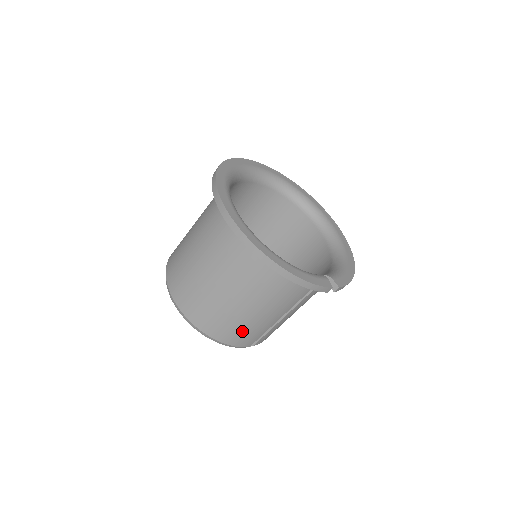
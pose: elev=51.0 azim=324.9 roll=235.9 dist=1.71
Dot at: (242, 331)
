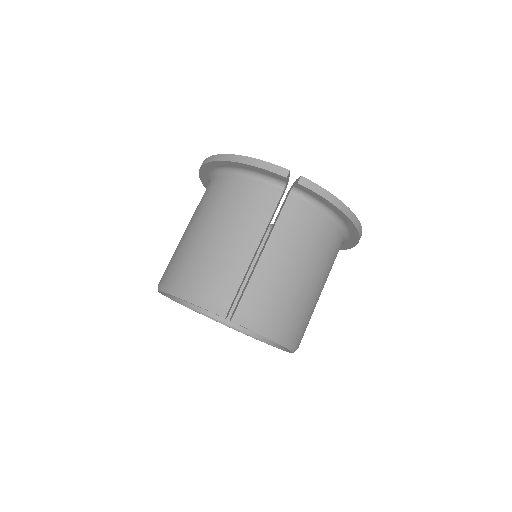
Dot at: (210, 270)
